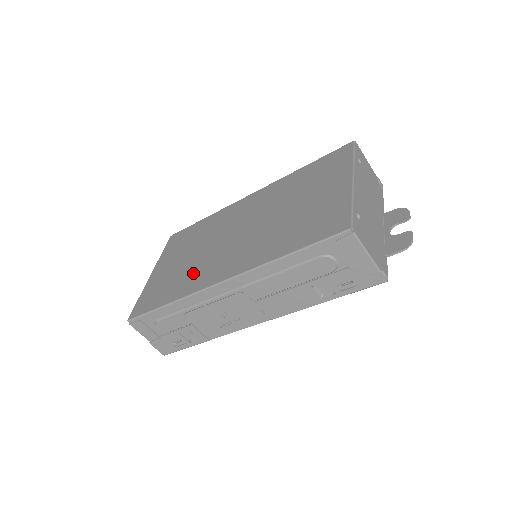
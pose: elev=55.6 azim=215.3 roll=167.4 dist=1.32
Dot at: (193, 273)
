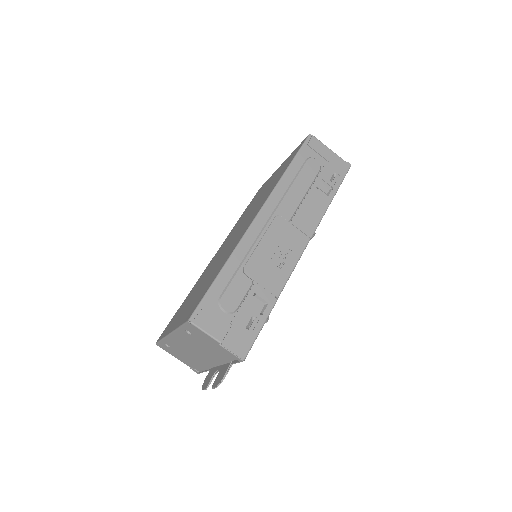
Dot at: (222, 259)
